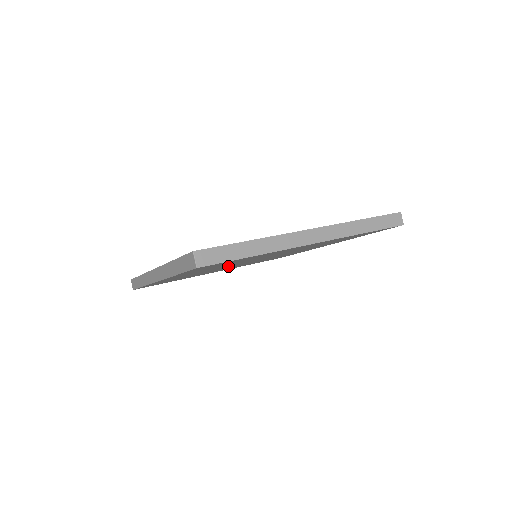
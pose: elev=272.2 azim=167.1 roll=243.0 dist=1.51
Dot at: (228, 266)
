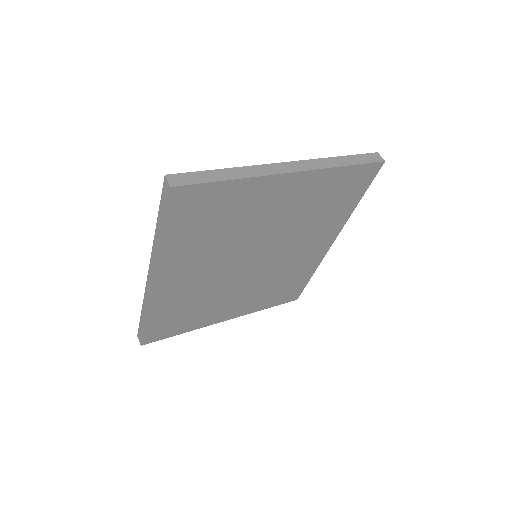
Dot at: (228, 266)
